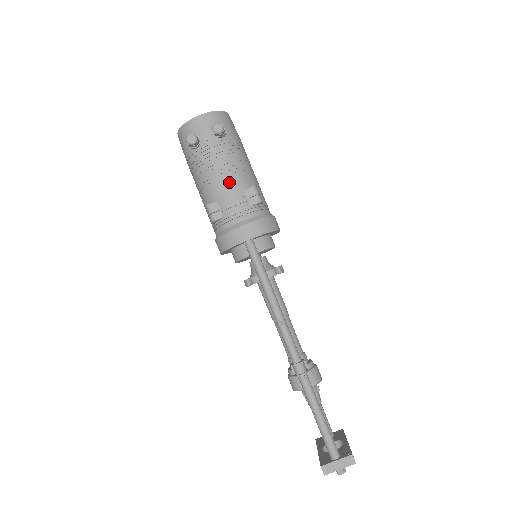
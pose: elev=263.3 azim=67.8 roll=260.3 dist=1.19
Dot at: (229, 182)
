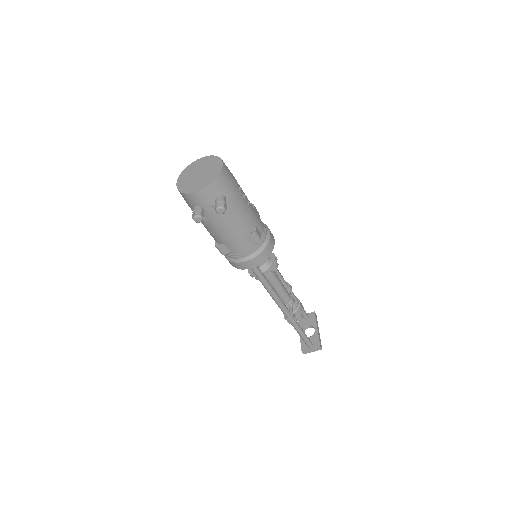
Dot at: (233, 235)
